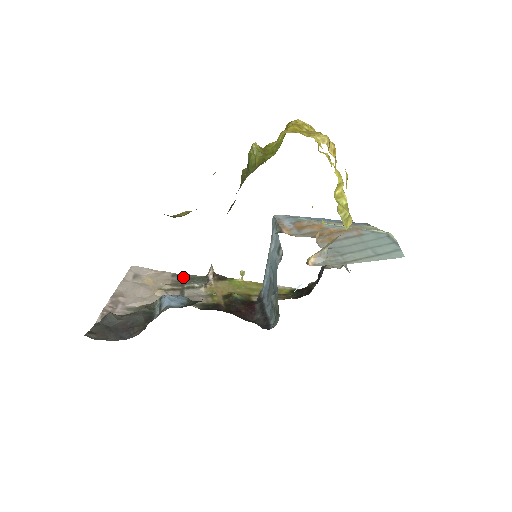
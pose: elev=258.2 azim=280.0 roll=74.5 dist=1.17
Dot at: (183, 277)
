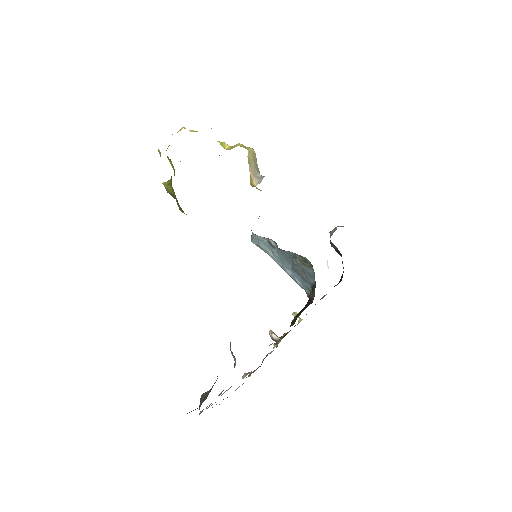
Dot at: (261, 364)
